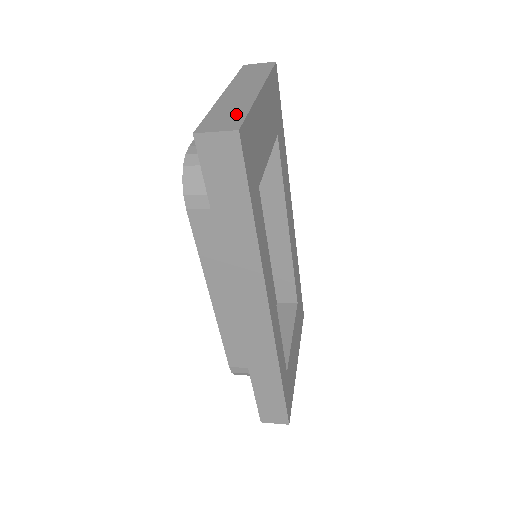
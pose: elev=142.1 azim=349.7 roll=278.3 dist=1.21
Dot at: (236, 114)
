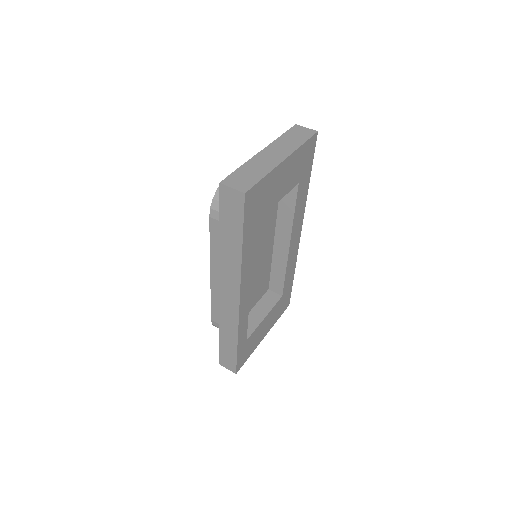
Dot at: (254, 177)
